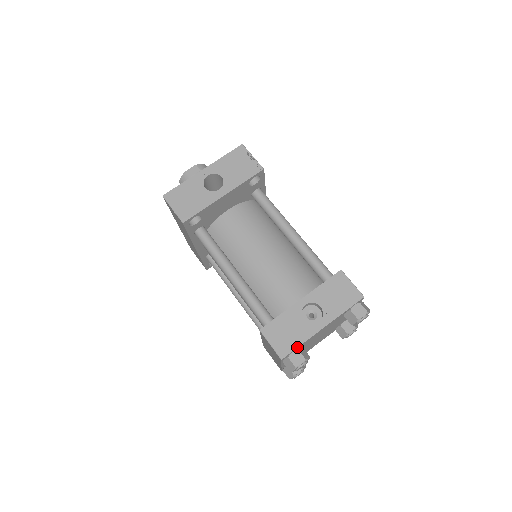
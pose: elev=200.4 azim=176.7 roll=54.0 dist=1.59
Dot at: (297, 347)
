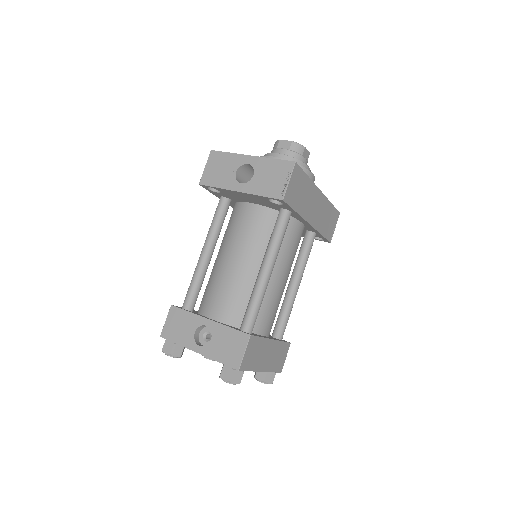
Dot at: (173, 342)
